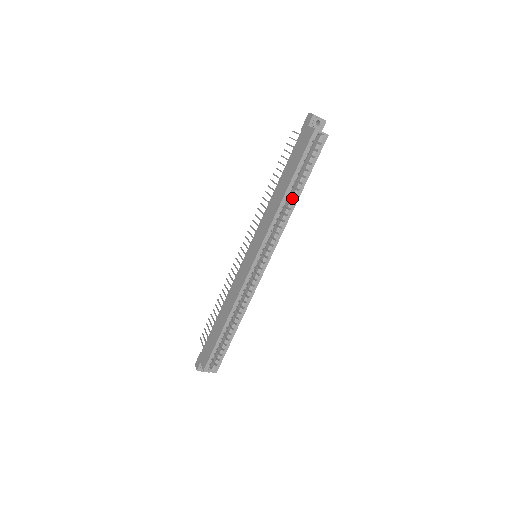
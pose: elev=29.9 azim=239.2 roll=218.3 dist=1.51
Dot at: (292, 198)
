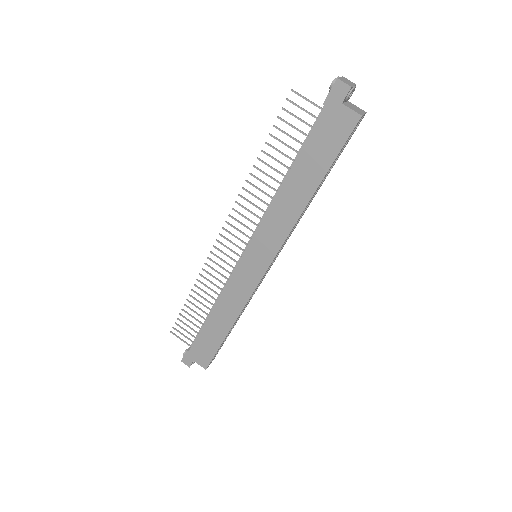
Dot at: occluded
